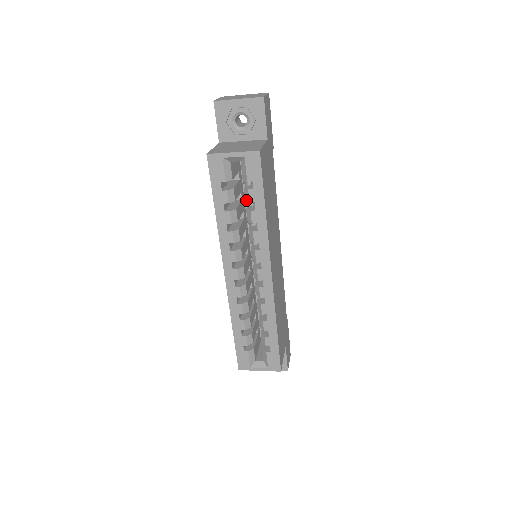
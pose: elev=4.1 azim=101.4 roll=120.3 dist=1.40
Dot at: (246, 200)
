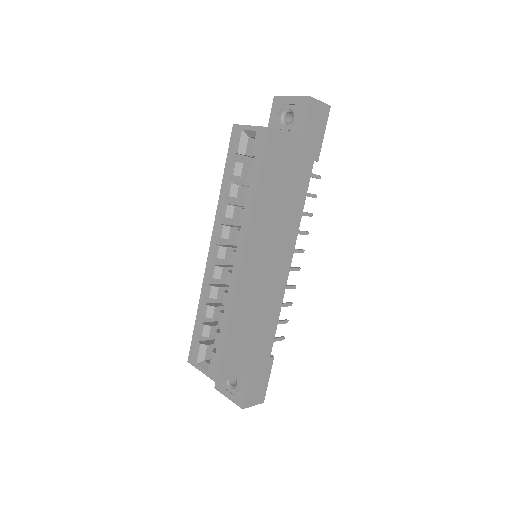
Dot at: (247, 176)
